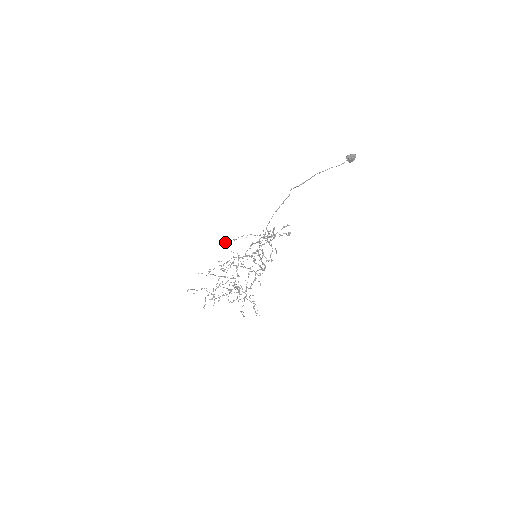
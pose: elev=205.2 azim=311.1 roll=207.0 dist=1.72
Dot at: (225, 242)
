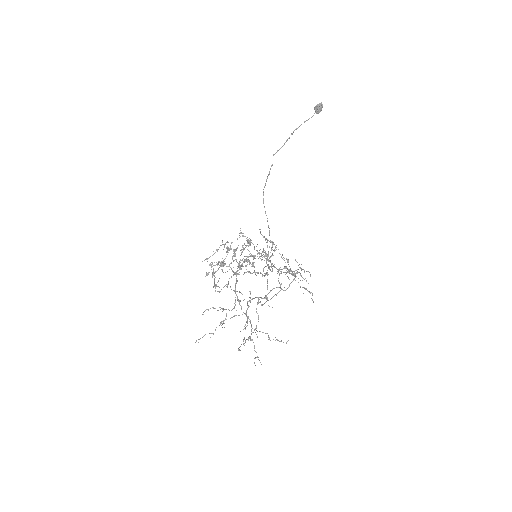
Dot at: (206, 258)
